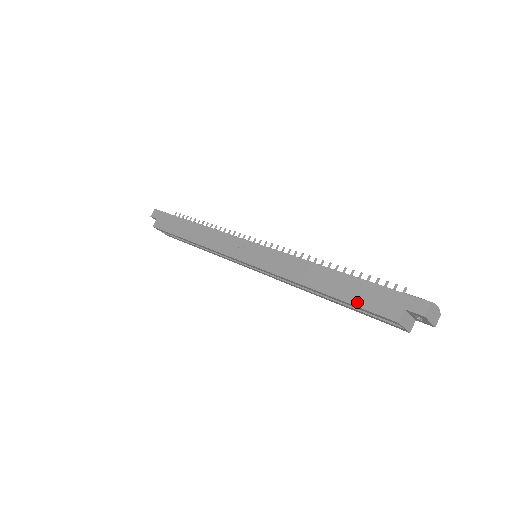
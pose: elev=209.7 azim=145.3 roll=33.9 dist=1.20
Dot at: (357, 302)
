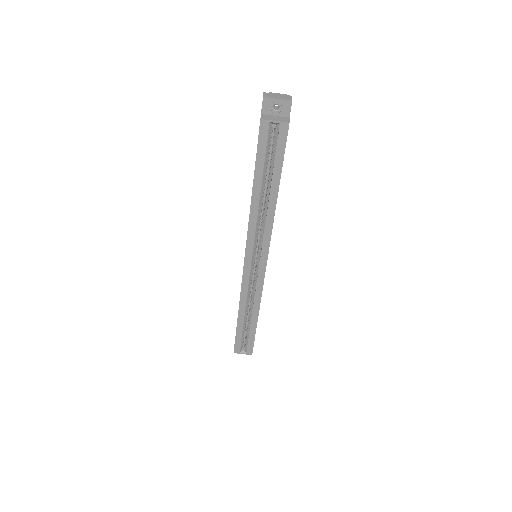
Dot at: (256, 155)
